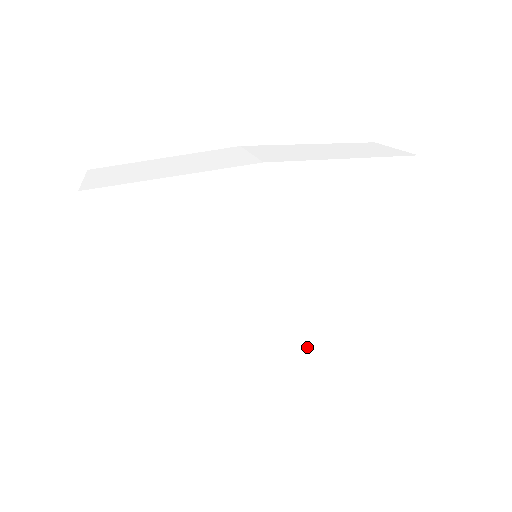
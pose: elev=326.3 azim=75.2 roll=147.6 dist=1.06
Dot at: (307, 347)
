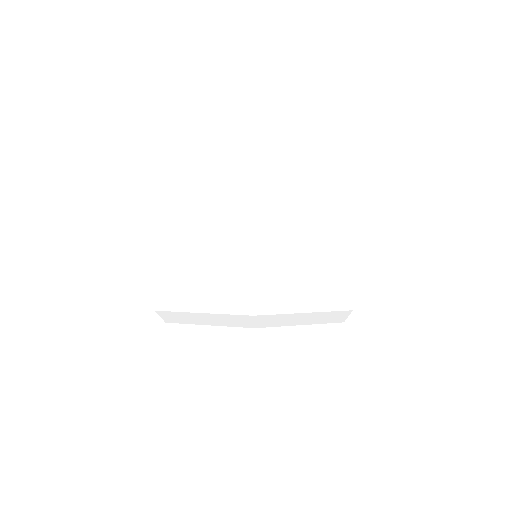
Dot at: (267, 256)
